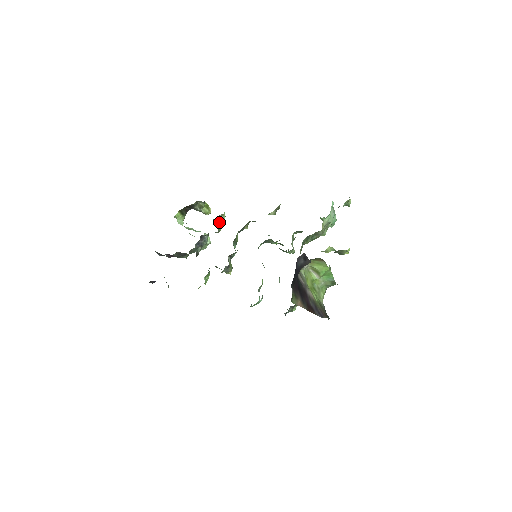
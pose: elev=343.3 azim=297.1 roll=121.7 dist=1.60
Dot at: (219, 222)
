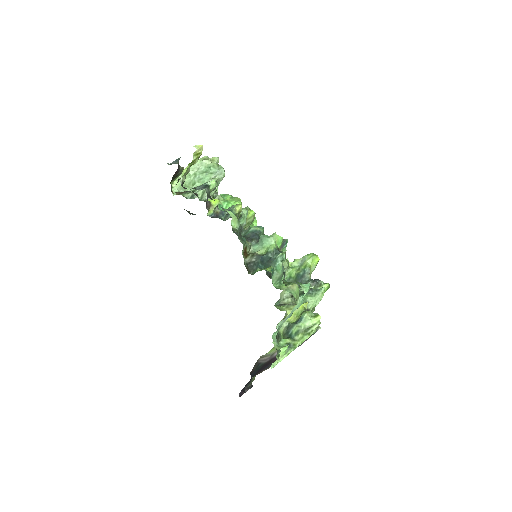
Dot at: (210, 209)
